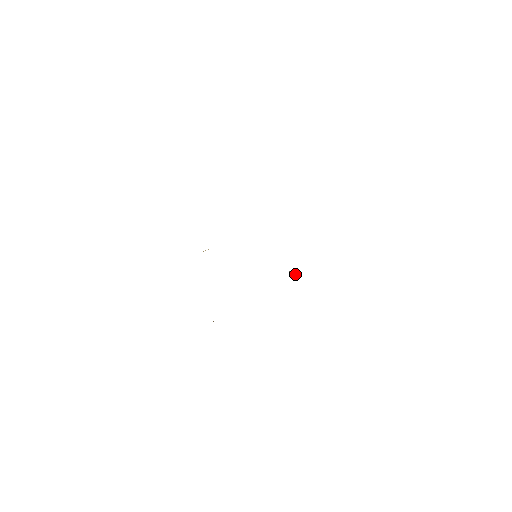
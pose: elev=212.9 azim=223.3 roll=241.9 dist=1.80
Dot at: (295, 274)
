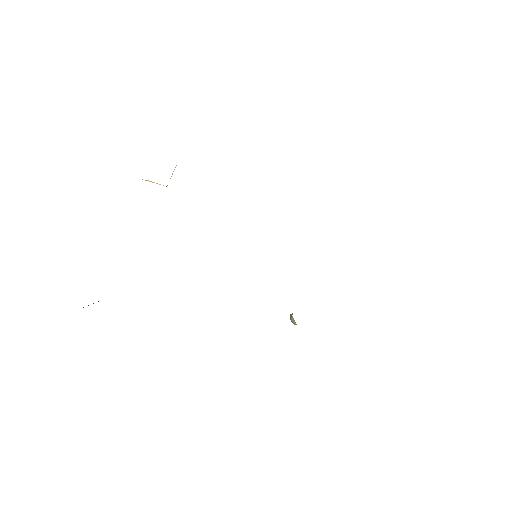
Dot at: occluded
